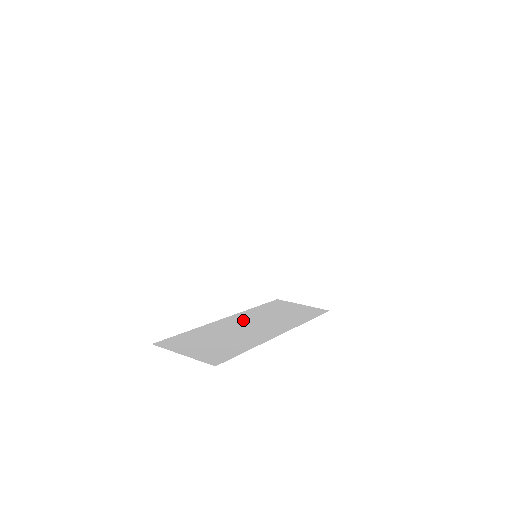
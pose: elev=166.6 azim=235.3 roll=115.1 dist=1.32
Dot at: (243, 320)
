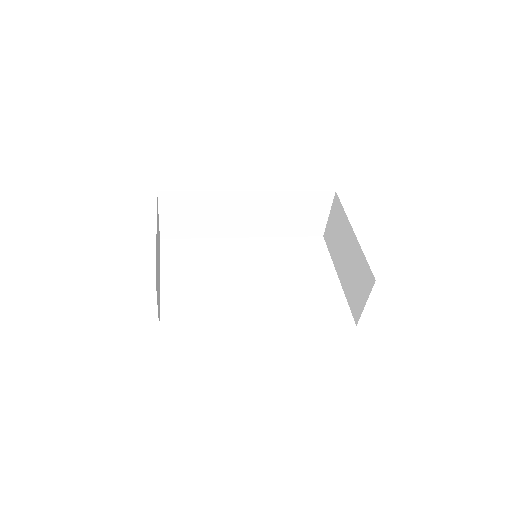
Dot at: occluded
